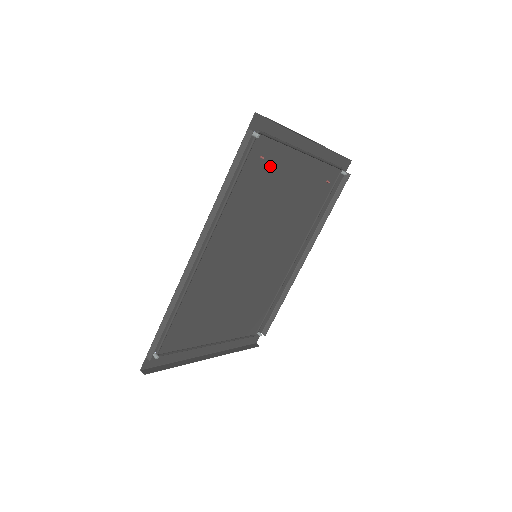
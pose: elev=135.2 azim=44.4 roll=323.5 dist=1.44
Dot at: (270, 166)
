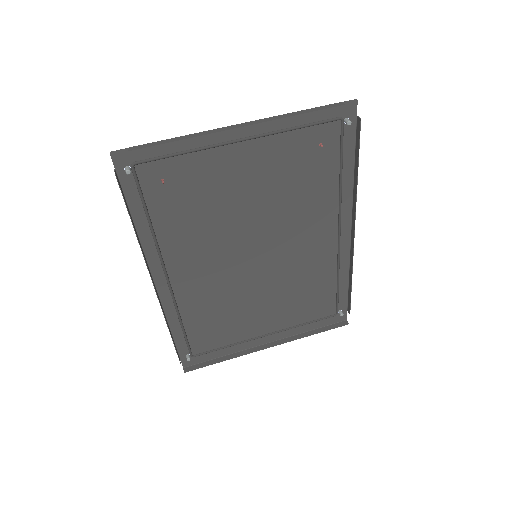
Dot at: (188, 180)
